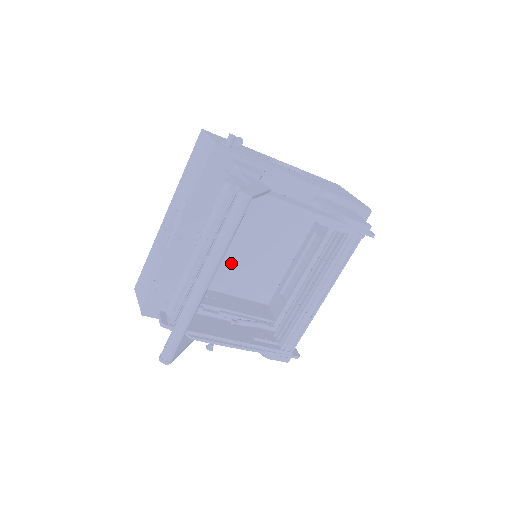
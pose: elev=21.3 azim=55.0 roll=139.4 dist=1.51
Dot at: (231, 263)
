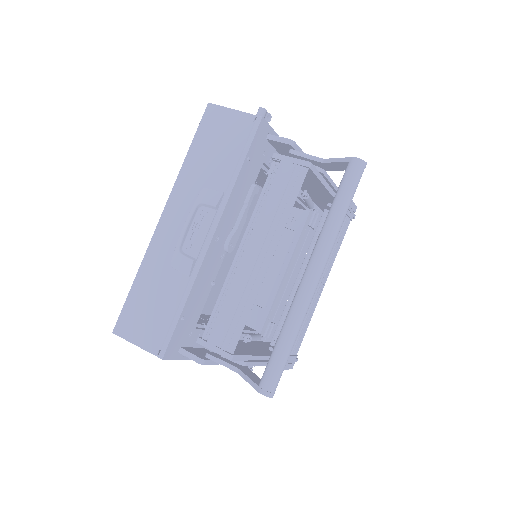
Dot at: occluded
